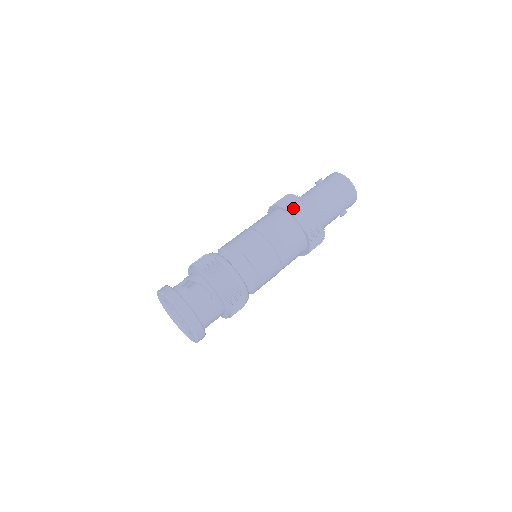
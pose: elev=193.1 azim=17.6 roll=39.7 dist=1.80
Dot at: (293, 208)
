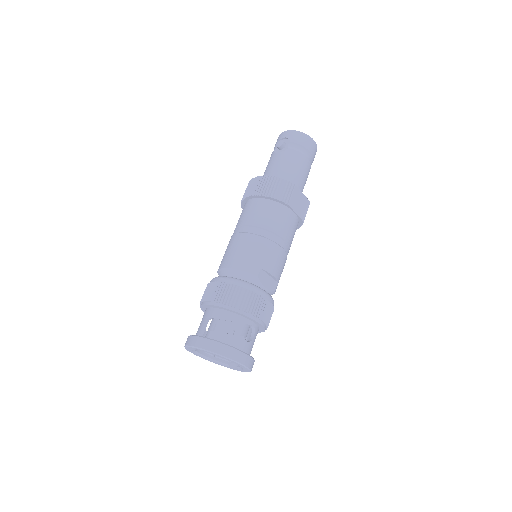
Dot at: (288, 198)
